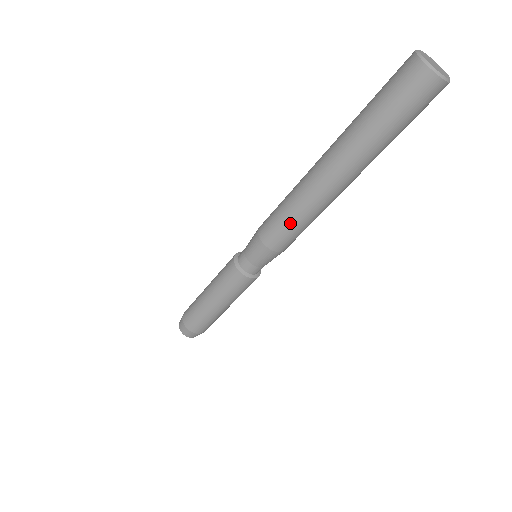
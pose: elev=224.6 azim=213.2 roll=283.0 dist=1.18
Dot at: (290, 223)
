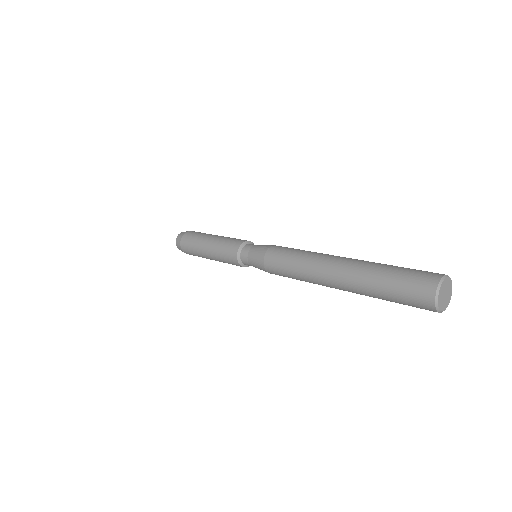
Dot at: (292, 278)
